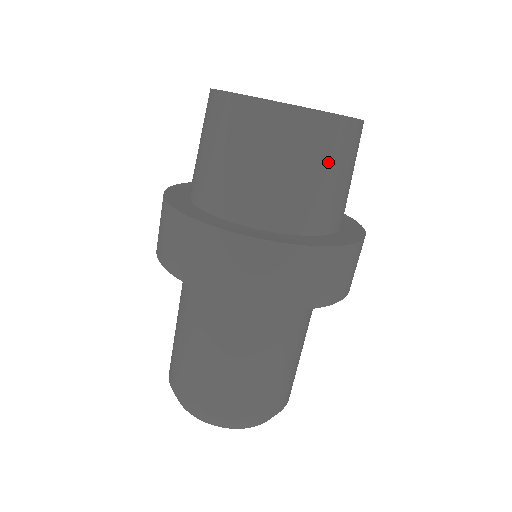
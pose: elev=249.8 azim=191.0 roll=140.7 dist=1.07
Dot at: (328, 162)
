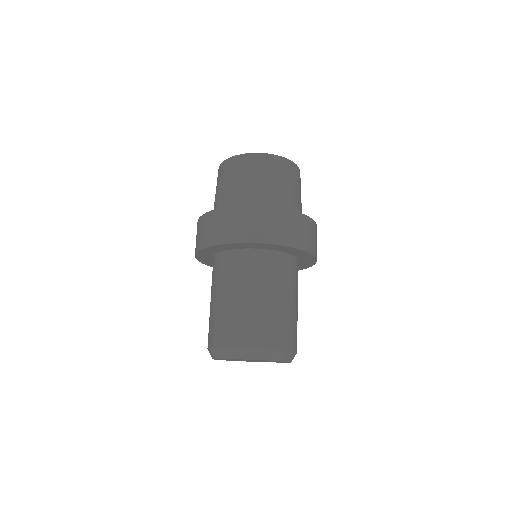
Dot at: (286, 179)
